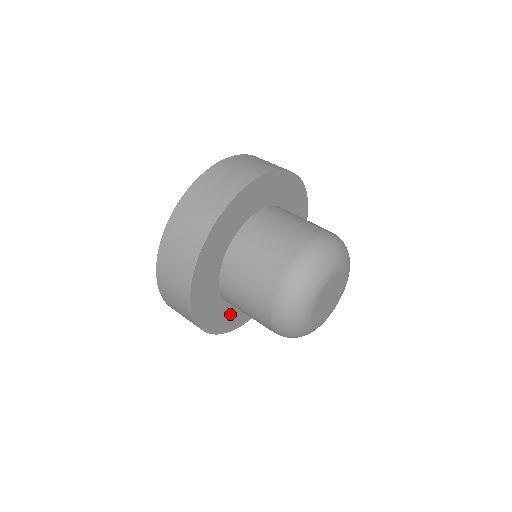
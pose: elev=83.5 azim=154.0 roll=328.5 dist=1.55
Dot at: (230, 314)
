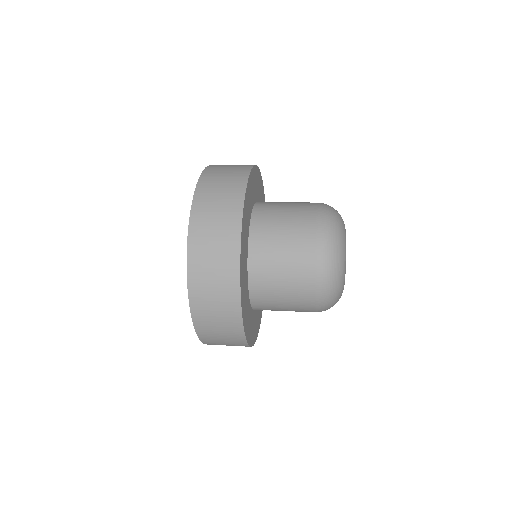
Dot at: occluded
